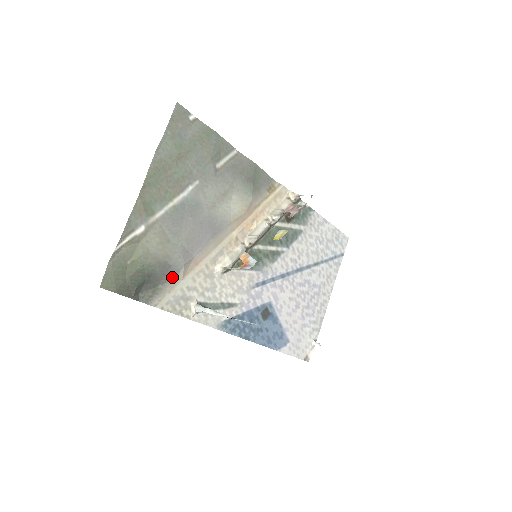
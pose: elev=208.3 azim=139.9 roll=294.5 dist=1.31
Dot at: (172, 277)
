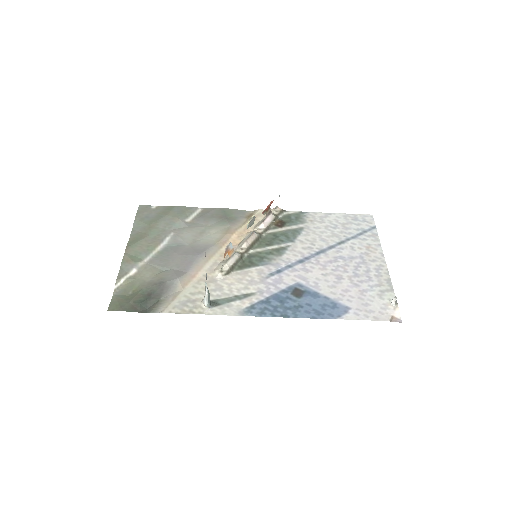
Dot at: (172, 290)
